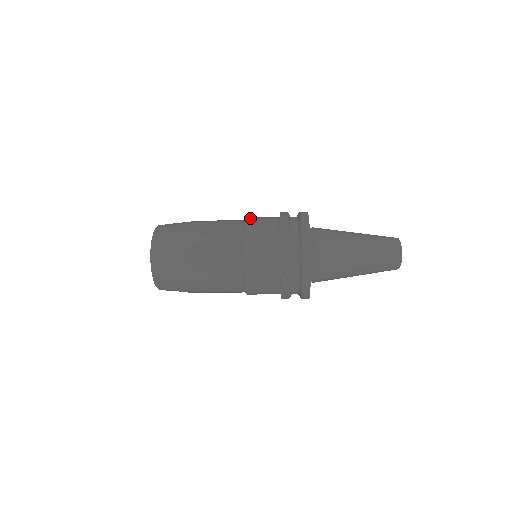
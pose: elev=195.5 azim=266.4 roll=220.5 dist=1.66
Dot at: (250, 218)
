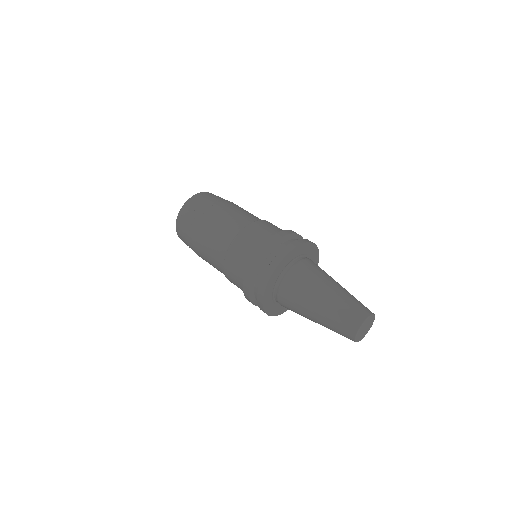
Dot at: (237, 241)
